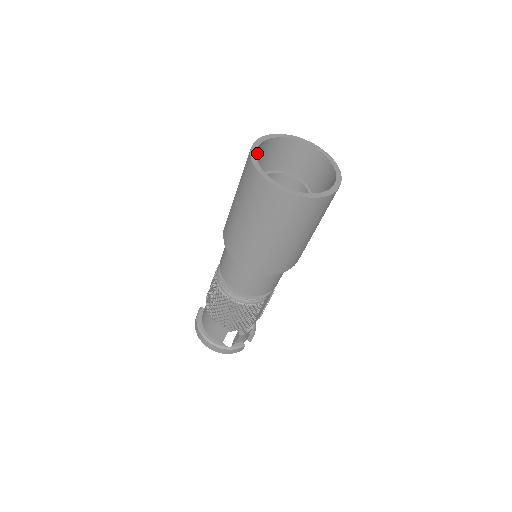
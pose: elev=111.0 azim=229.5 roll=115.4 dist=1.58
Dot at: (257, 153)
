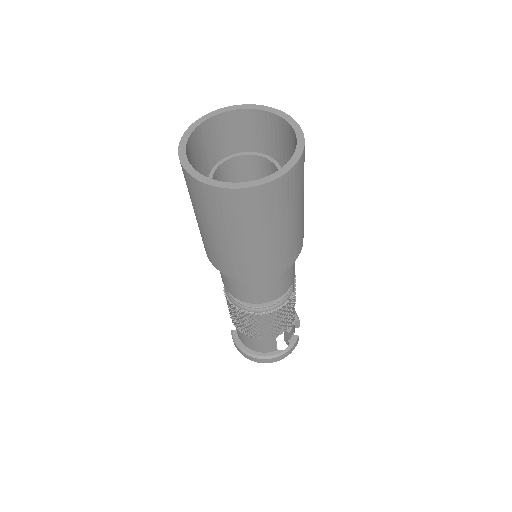
Dot at: (189, 160)
